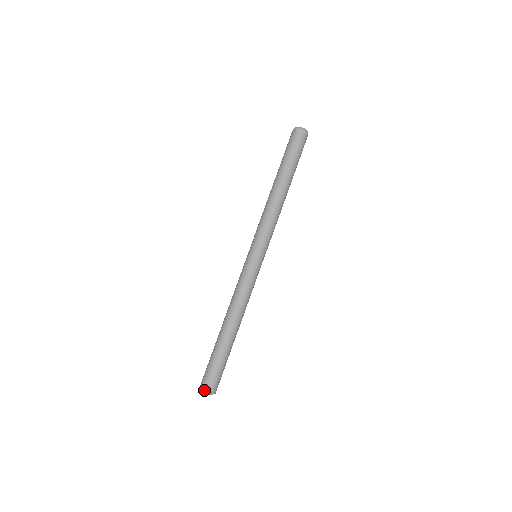
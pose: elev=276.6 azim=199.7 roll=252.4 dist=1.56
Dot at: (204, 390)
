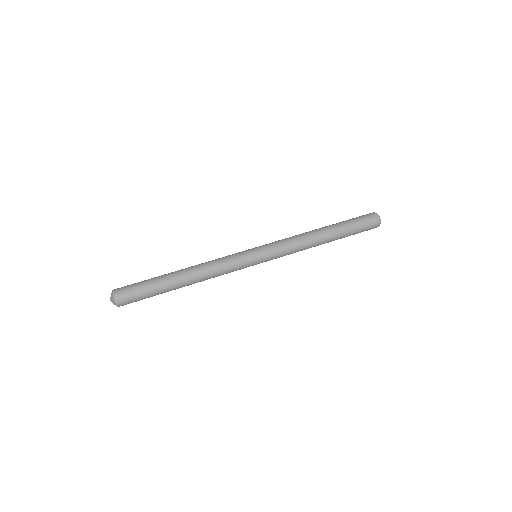
Dot at: occluded
